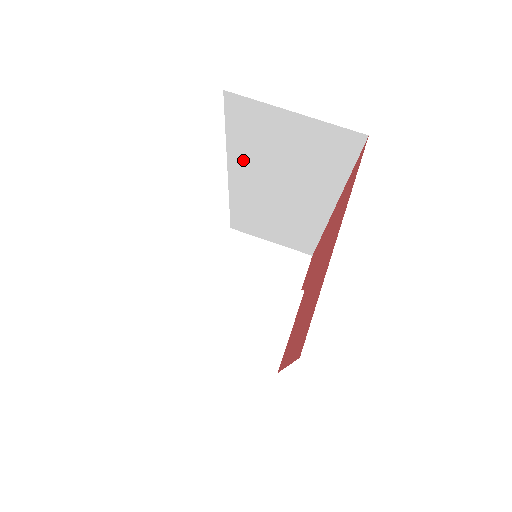
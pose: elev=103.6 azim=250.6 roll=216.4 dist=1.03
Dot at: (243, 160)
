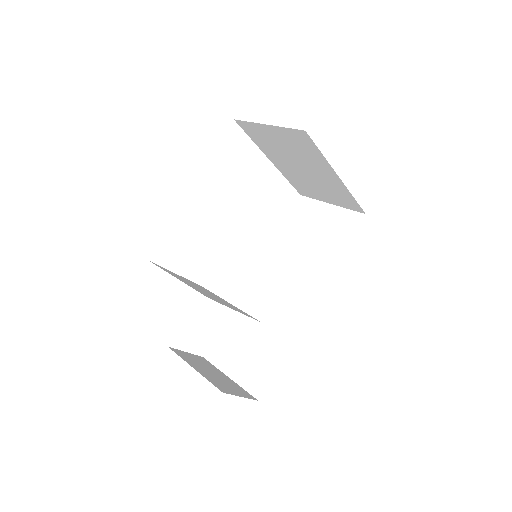
Dot at: (277, 251)
